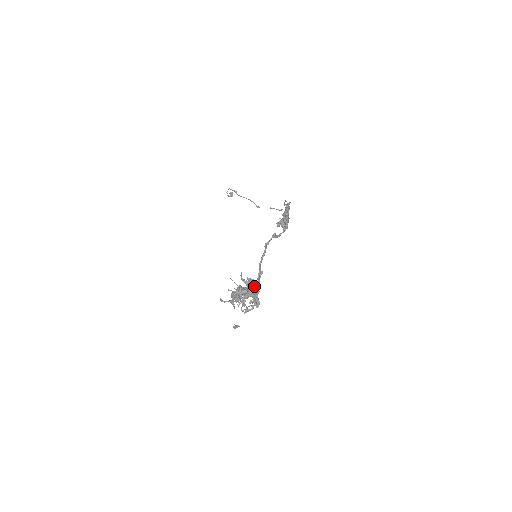
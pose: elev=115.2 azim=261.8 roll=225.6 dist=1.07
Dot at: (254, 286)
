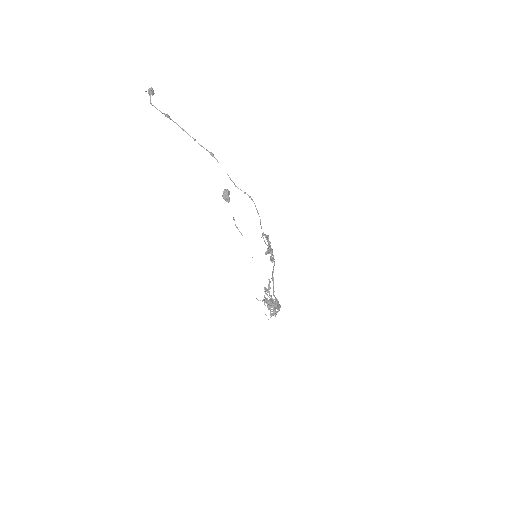
Dot at: (276, 308)
